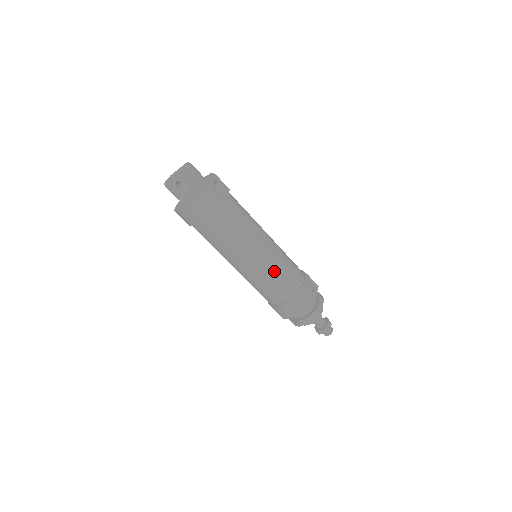
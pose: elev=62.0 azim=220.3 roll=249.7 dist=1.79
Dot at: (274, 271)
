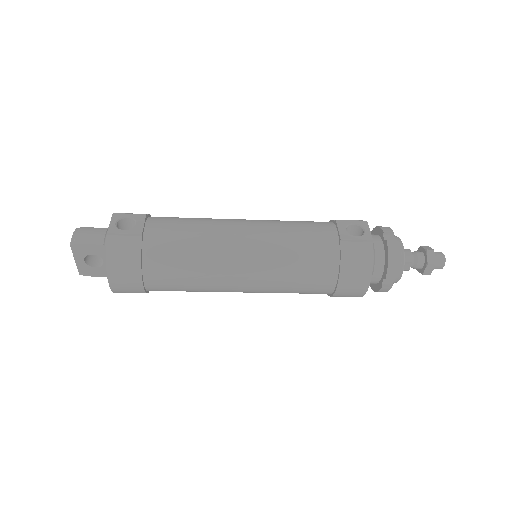
Dot at: (284, 256)
